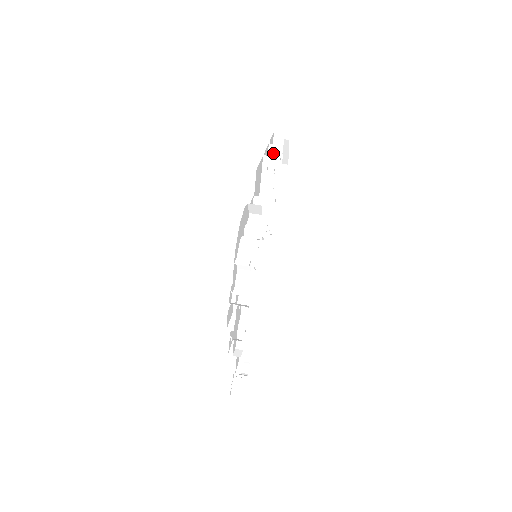
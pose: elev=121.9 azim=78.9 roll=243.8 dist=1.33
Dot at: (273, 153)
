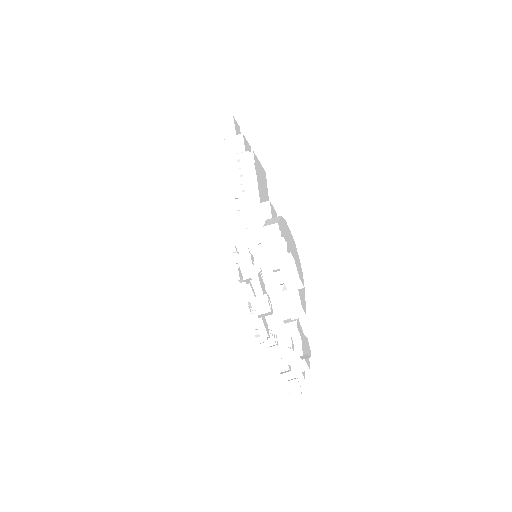
Dot at: (237, 144)
